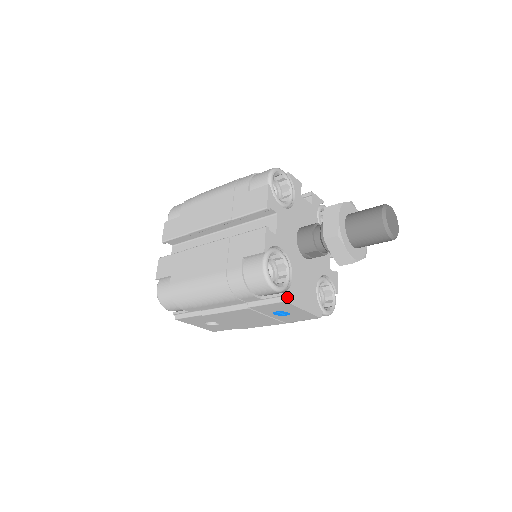
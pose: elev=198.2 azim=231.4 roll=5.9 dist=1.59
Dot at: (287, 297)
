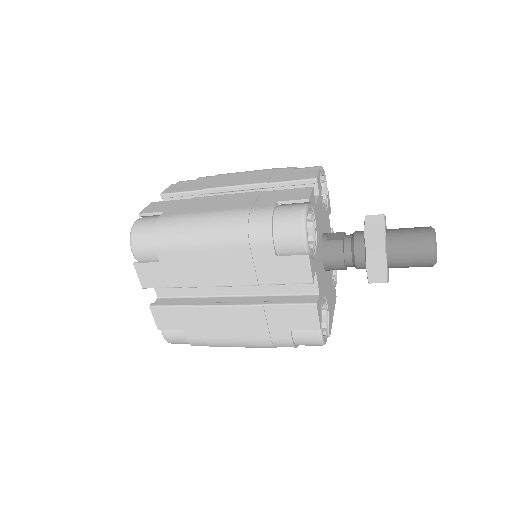
Dot at: (330, 330)
